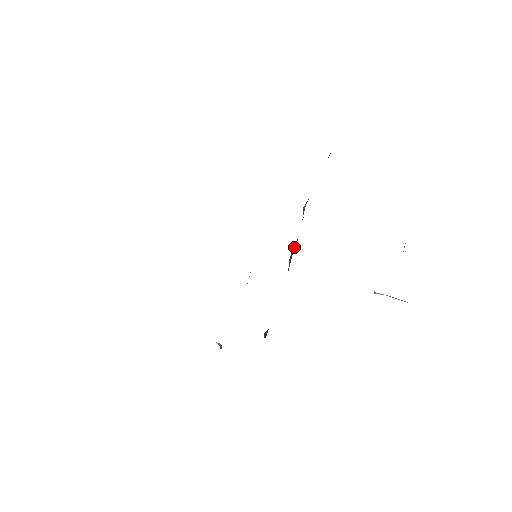
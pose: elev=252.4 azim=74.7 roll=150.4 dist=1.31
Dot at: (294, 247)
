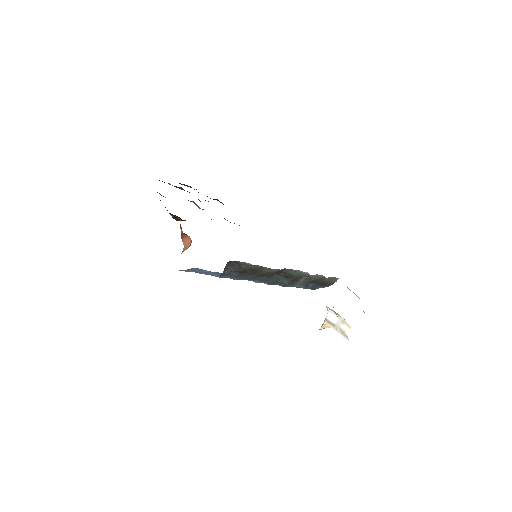
Dot at: (278, 284)
